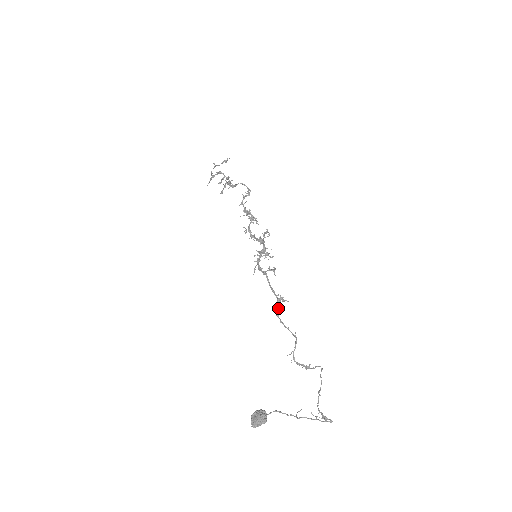
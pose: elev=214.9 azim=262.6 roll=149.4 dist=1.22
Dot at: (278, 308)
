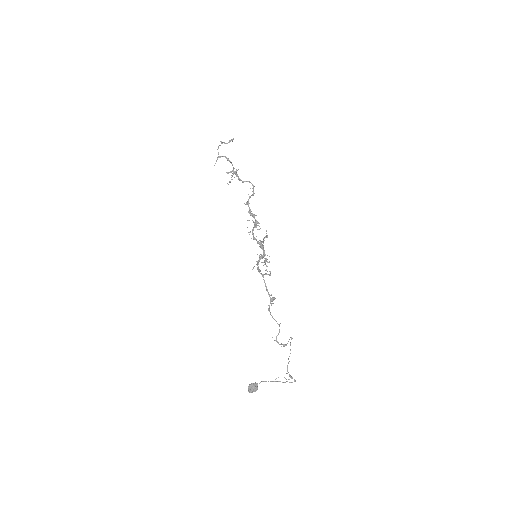
Dot at: occluded
